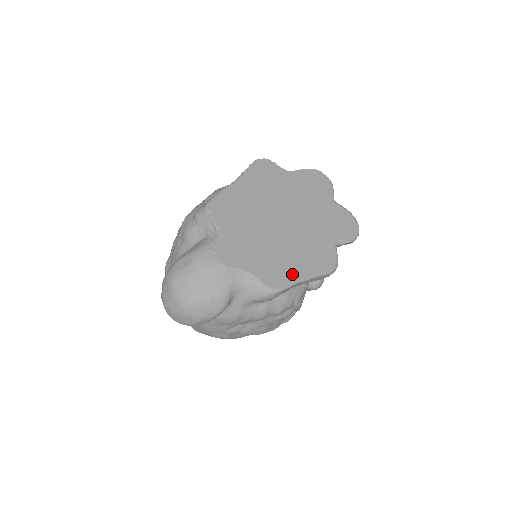
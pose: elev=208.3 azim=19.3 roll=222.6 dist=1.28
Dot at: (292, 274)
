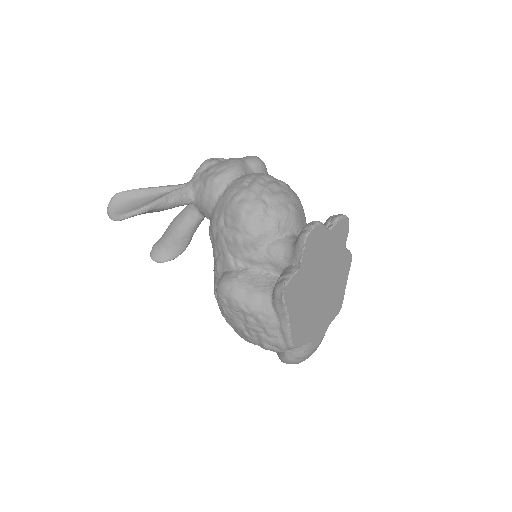
Dot at: (341, 294)
